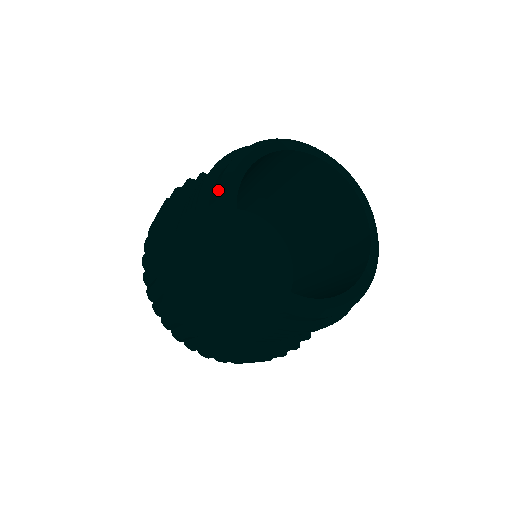
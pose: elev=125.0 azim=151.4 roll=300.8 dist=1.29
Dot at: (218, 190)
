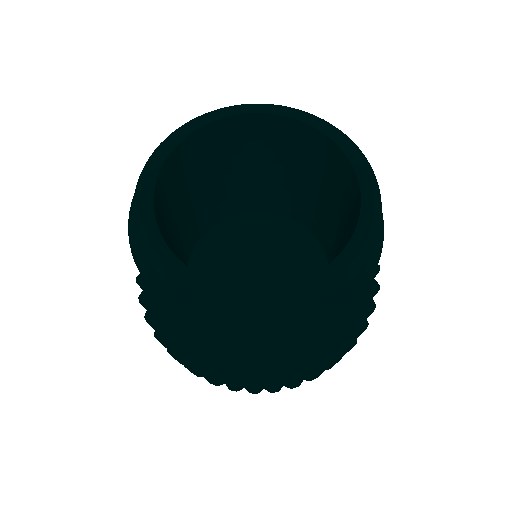
Dot at: (208, 112)
